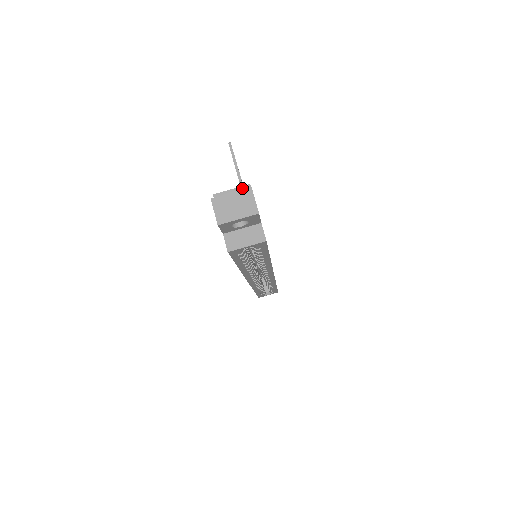
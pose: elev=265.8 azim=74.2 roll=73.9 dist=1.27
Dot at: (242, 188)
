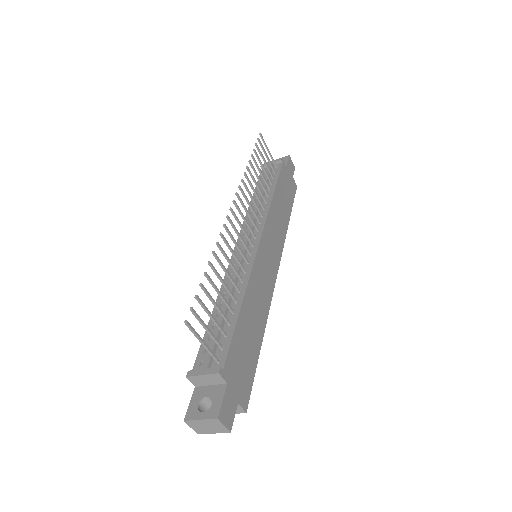
Dot at: (212, 375)
